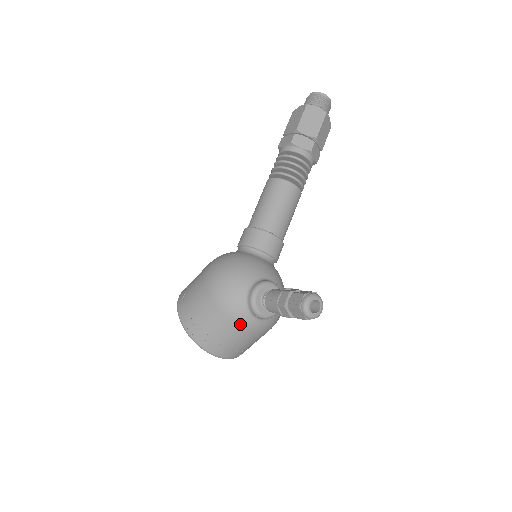
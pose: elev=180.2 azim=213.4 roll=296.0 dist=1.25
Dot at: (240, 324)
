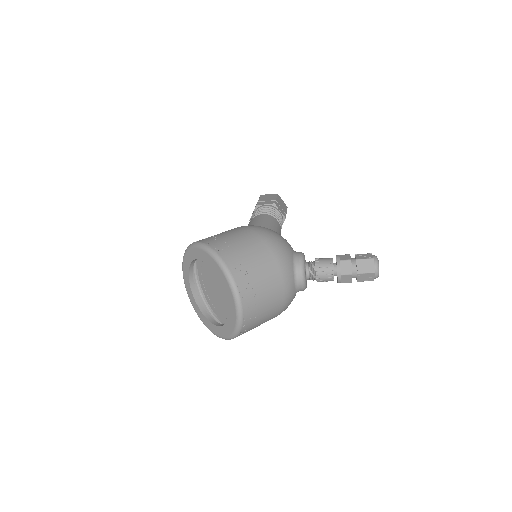
Dot at: (284, 277)
